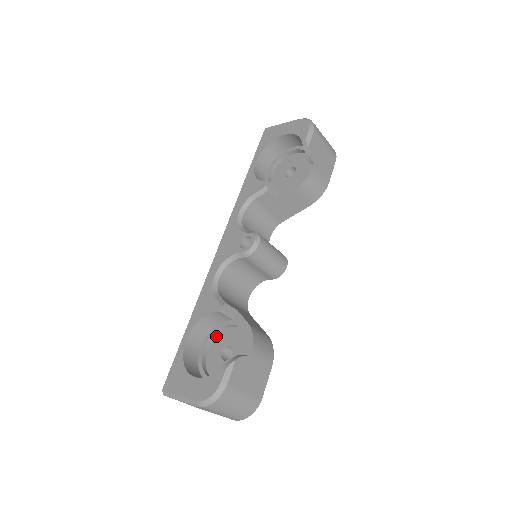
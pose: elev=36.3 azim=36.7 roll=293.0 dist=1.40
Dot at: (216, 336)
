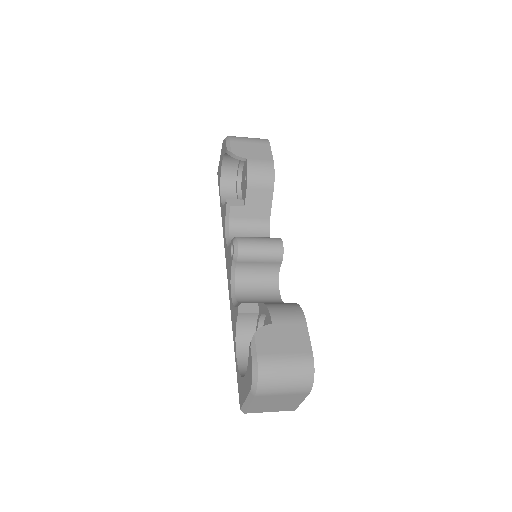
Dot at: occluded
